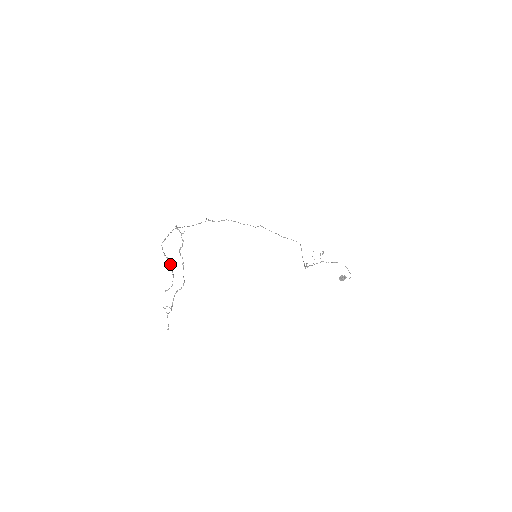
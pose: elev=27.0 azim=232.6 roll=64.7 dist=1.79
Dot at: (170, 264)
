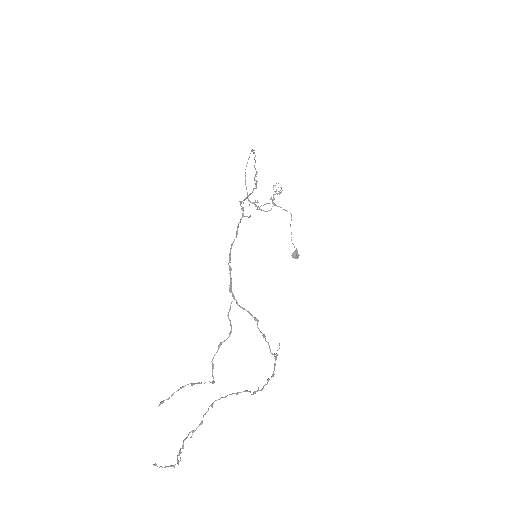
Dot at: occluded
